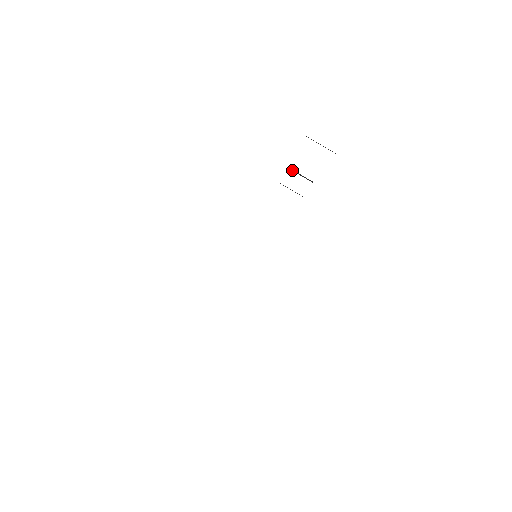
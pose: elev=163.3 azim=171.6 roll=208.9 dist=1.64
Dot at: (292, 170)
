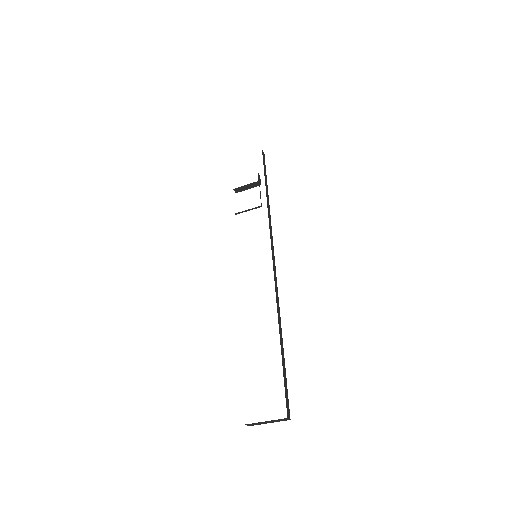
Dot at: occluded
